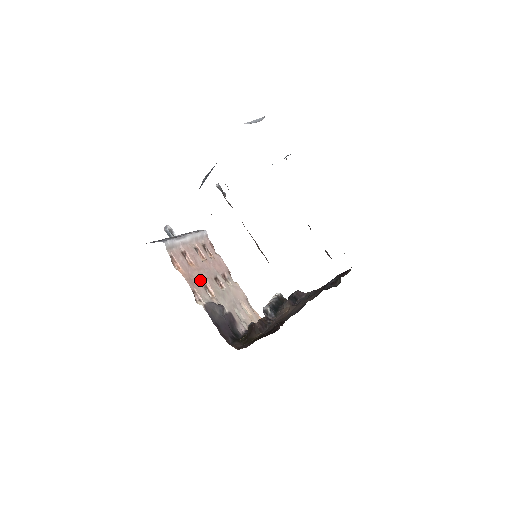
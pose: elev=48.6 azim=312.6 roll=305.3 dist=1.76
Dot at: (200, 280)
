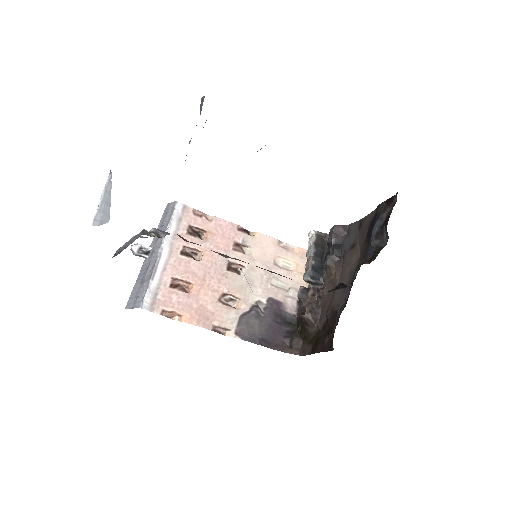
Dot at: (212, 299)
